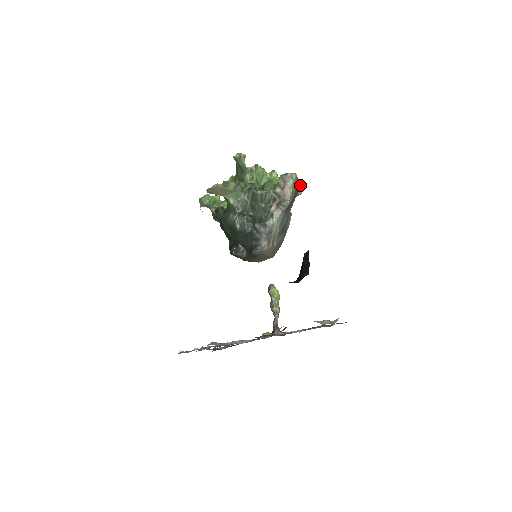
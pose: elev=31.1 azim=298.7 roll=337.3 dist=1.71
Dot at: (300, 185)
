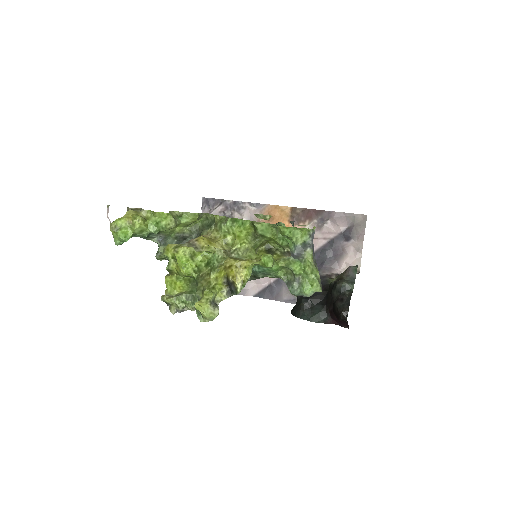
Dot at: (313, 234)
